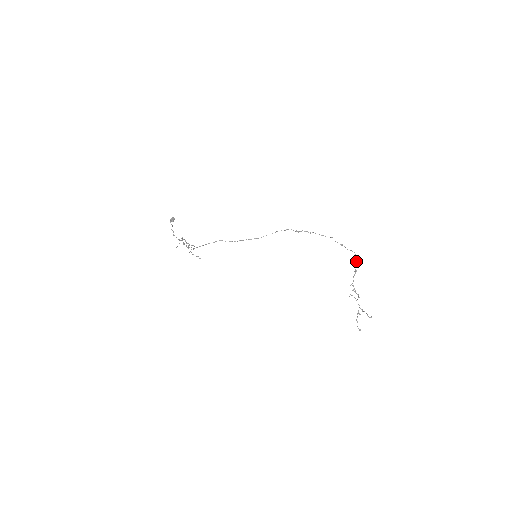
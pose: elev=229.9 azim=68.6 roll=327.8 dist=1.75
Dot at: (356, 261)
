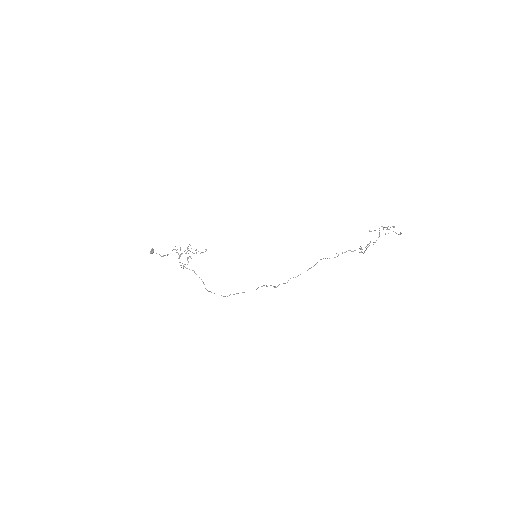
Dot at: occluded
